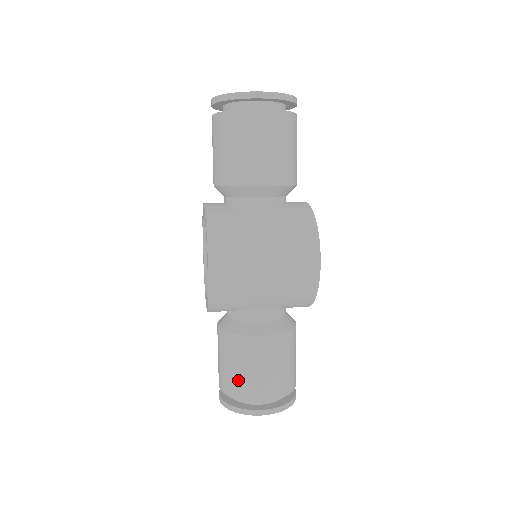
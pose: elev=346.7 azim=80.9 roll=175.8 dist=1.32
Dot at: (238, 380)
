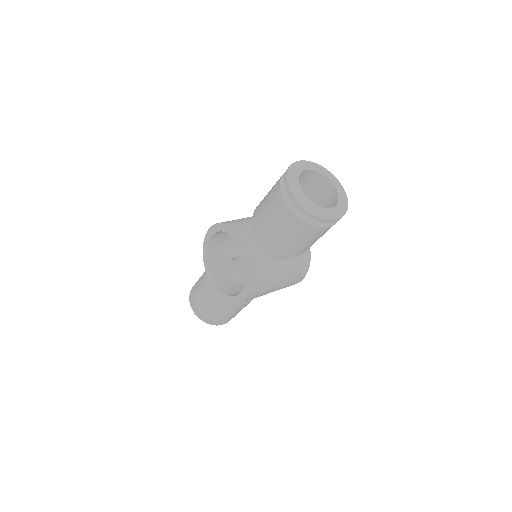
Dot at: (218, 316)
